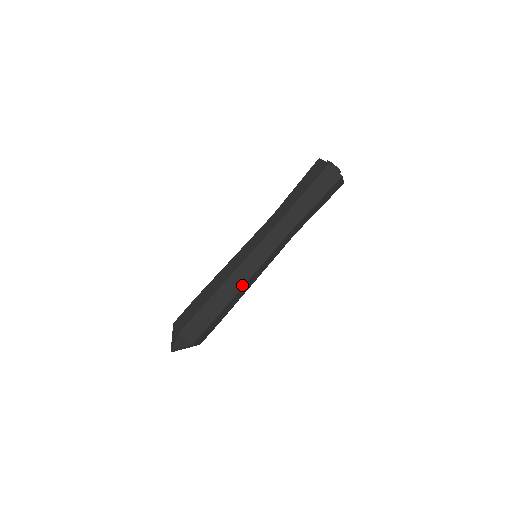
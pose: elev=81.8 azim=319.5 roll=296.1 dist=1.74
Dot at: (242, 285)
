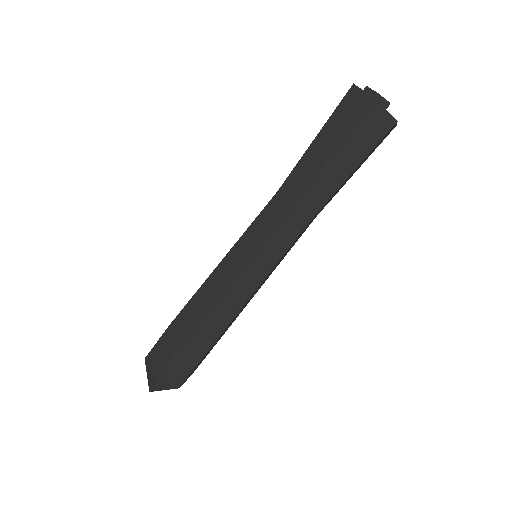
Dot at: (219, 294)
